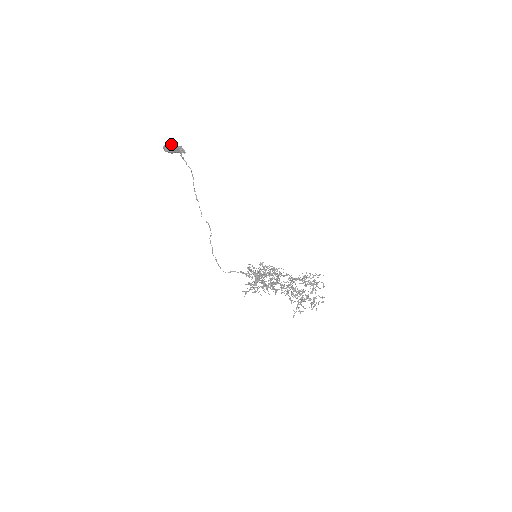
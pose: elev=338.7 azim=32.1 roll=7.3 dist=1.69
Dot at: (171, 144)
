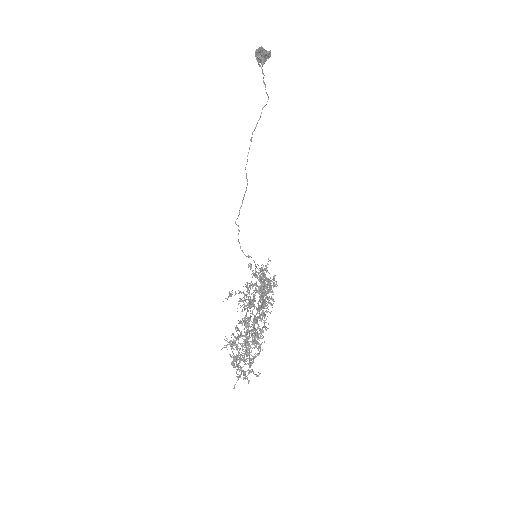
Dot at: occluded
